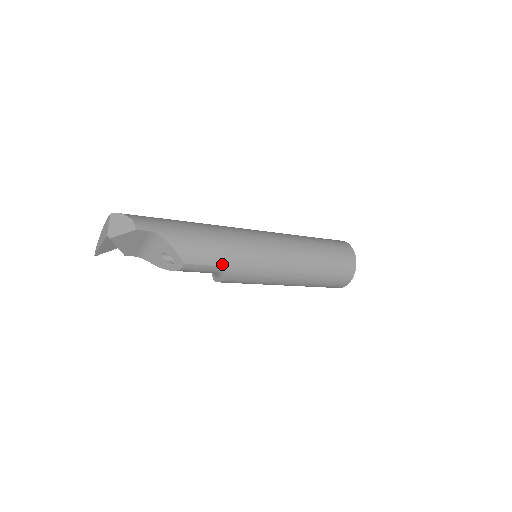
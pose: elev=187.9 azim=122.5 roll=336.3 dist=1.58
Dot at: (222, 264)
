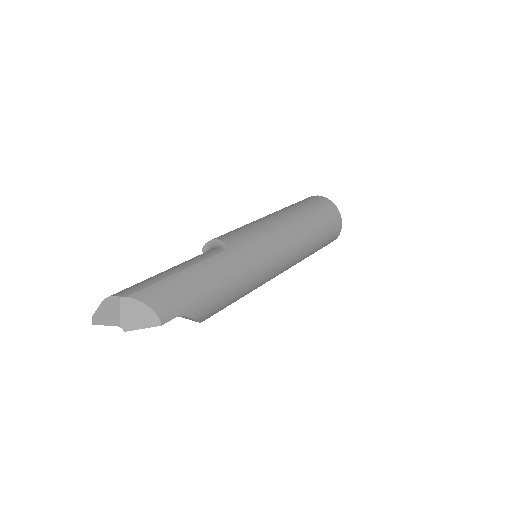
Dot at: occluded
